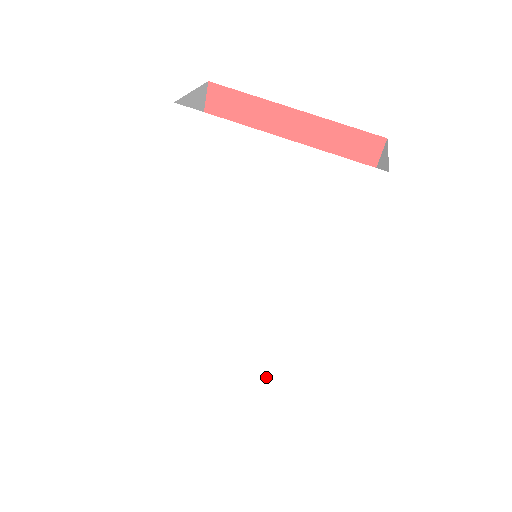
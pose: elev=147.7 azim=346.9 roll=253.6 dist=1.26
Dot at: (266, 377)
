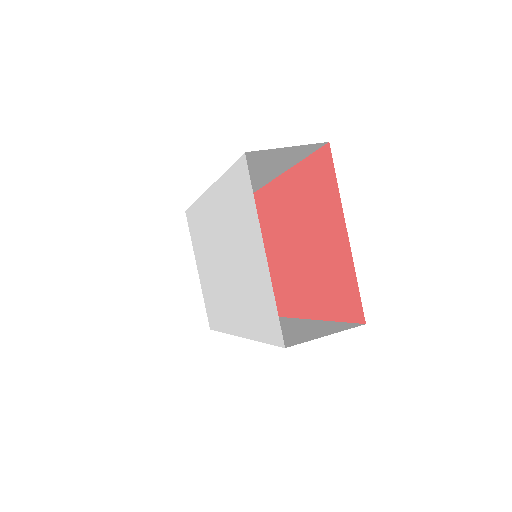
Dot at: (208, 301)
